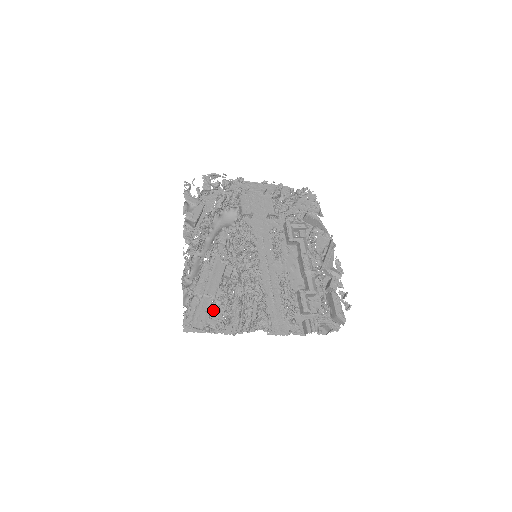
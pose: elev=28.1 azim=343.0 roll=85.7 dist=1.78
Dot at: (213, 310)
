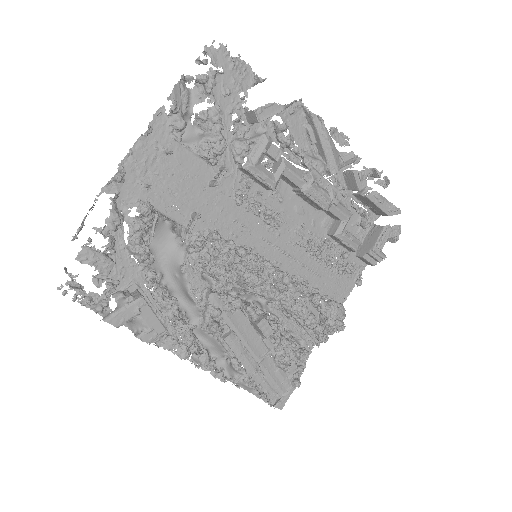
Dot at: (284, 366)
